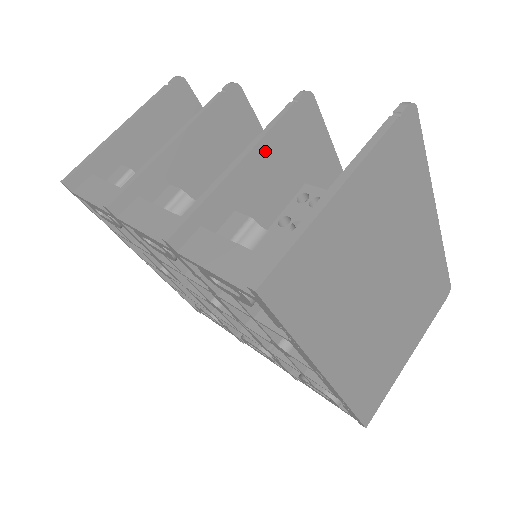
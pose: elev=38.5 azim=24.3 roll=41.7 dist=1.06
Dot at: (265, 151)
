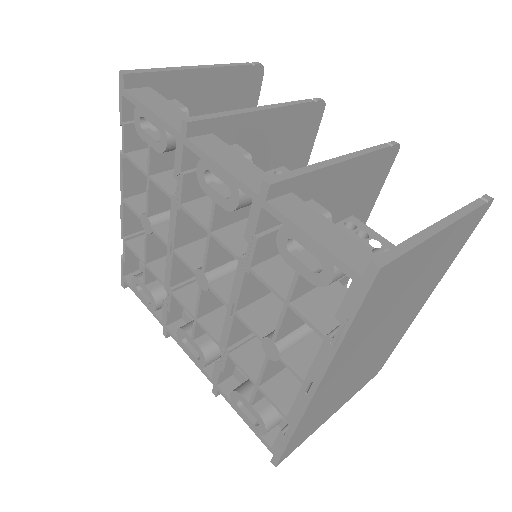
Dot at: (356, 167)
